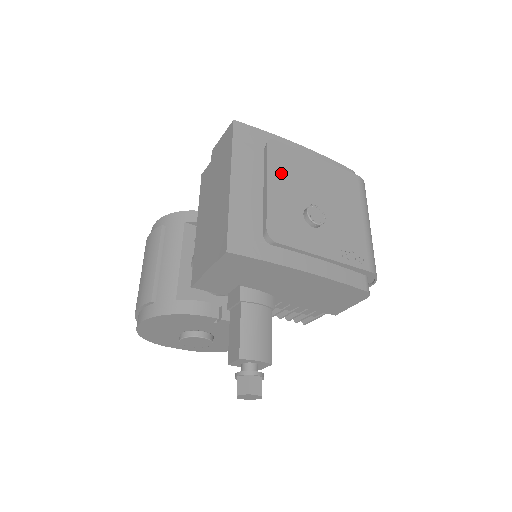
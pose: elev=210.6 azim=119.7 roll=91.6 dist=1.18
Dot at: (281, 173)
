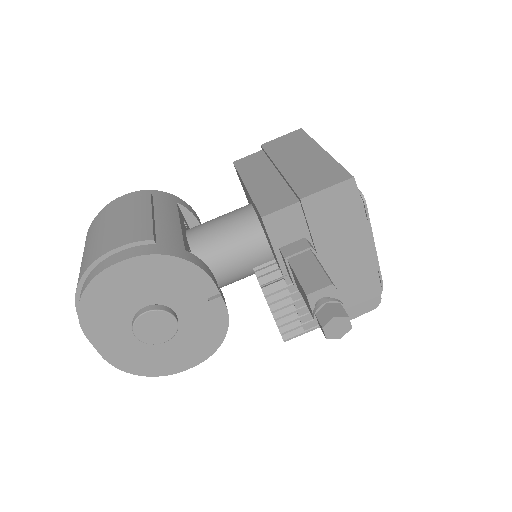
Dot at: occluded
